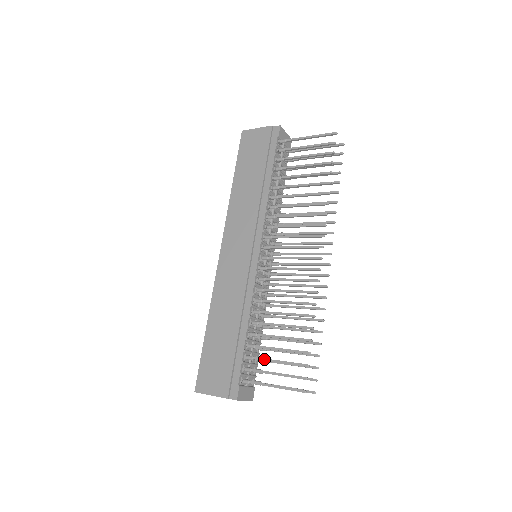
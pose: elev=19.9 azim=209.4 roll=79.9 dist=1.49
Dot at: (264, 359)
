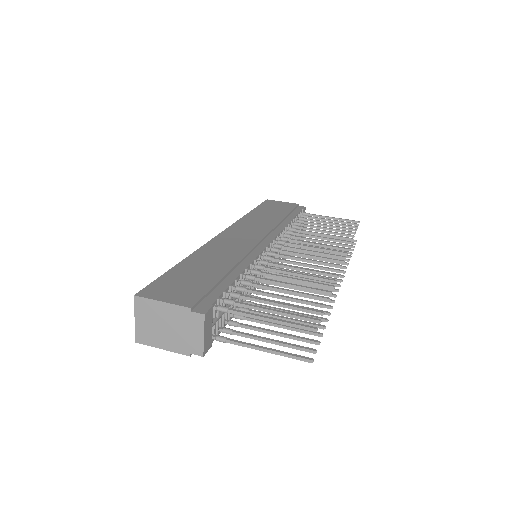
Dot at: (258, 298)
